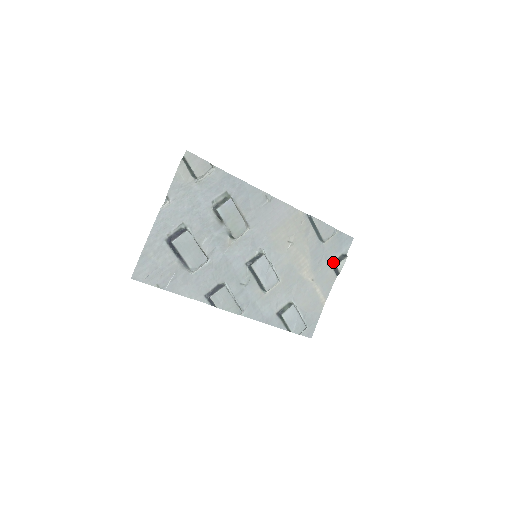
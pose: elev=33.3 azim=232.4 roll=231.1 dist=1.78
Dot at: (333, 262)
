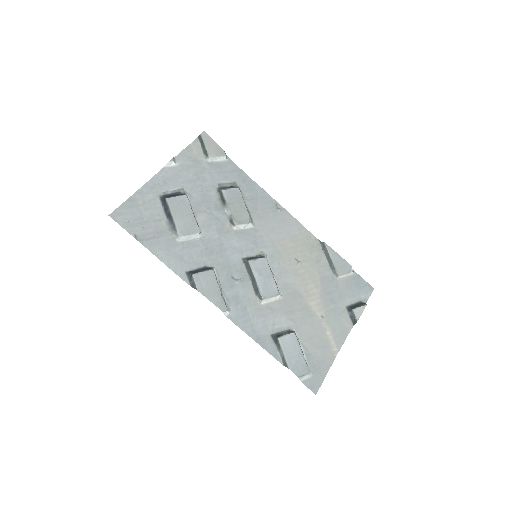
Dot at: (349, 306)
